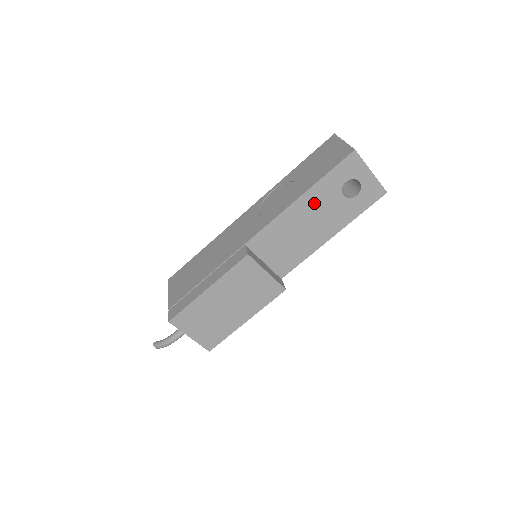
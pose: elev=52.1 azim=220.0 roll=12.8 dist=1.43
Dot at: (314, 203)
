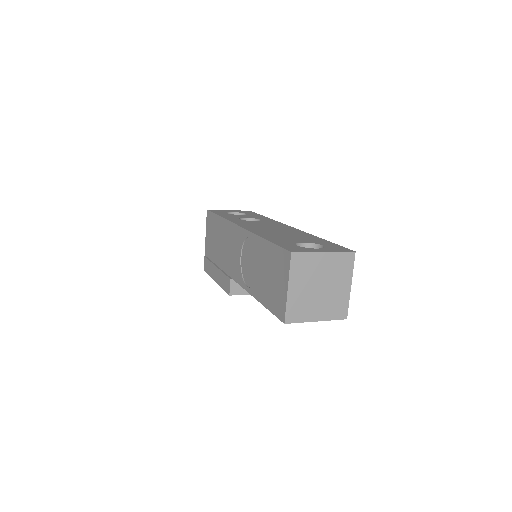
Dot at: occluded
